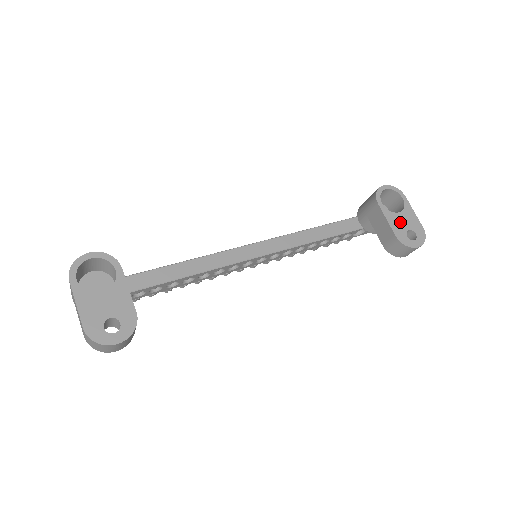
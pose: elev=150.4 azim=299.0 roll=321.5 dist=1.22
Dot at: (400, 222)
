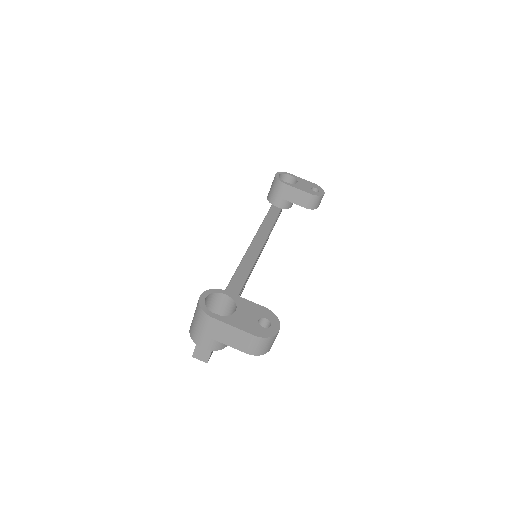
Dot at: (304, 187)
